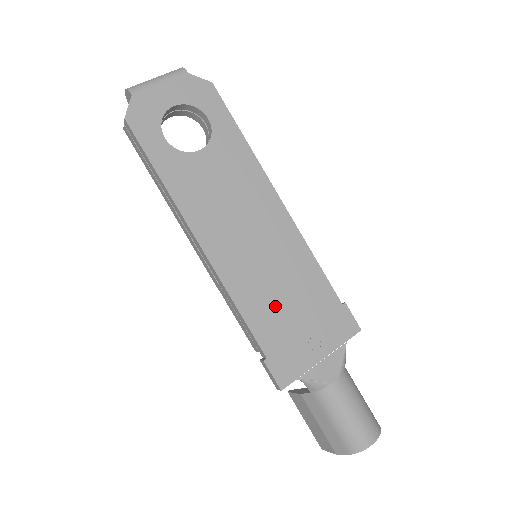
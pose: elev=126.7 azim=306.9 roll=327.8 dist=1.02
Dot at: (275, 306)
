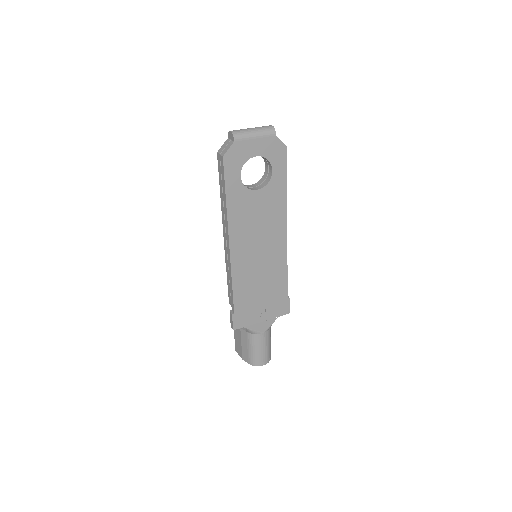
Dot at: (252, 289)
